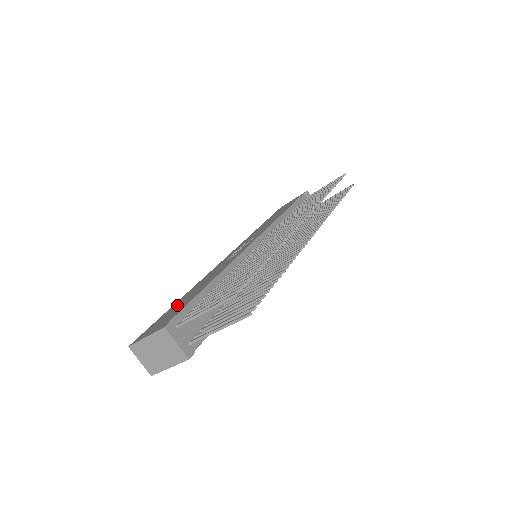
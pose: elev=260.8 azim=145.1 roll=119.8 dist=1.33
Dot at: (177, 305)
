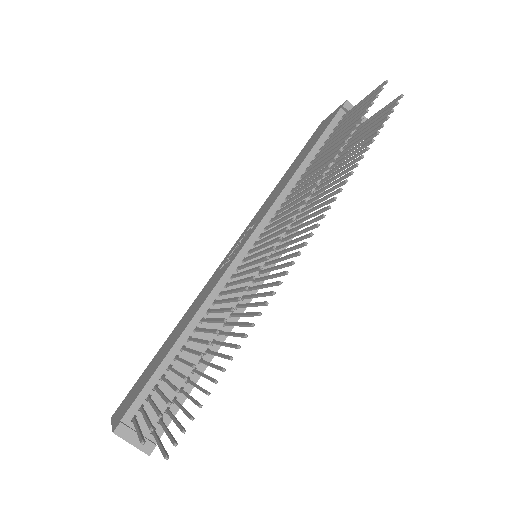
Dot at: (154, 361)
